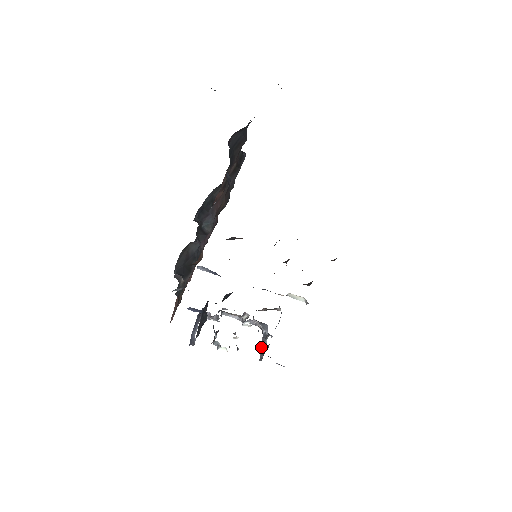
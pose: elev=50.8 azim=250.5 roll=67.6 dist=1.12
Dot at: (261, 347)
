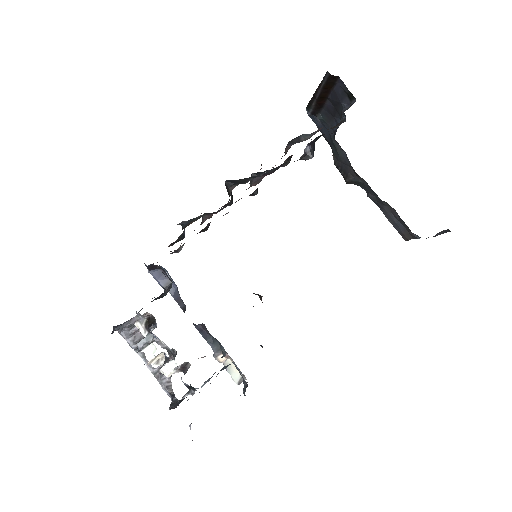
Dot at: occluded
